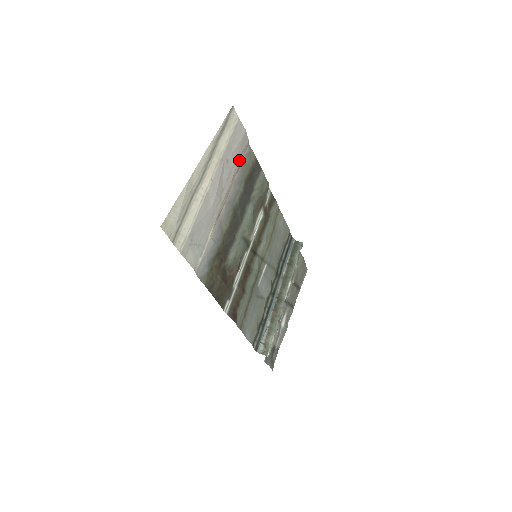
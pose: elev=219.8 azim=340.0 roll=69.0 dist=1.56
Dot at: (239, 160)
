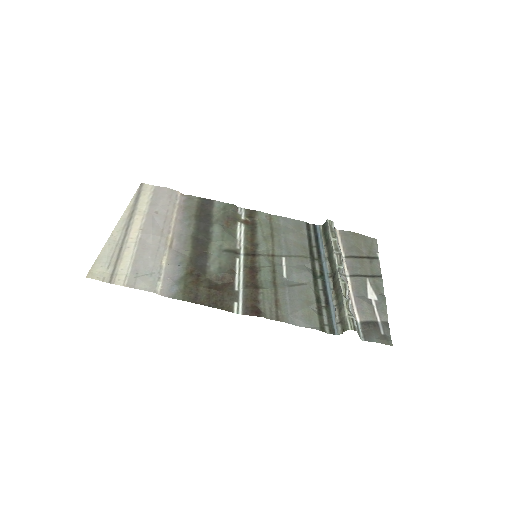
Dot at: (174, 207)
